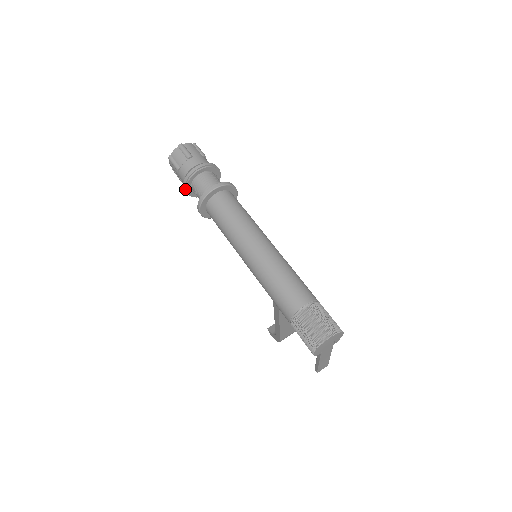
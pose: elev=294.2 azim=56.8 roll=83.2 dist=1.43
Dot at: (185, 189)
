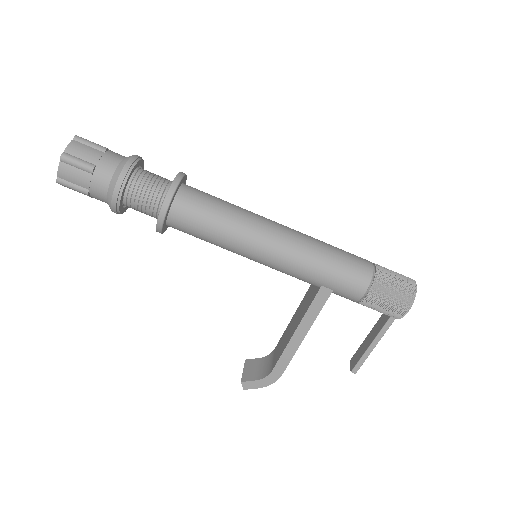
Dot at: (118, 194)
